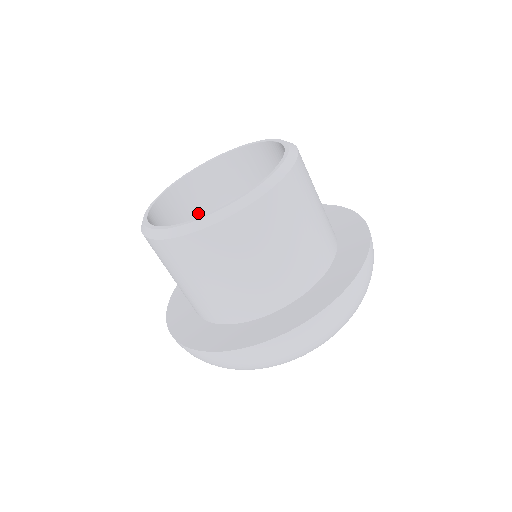
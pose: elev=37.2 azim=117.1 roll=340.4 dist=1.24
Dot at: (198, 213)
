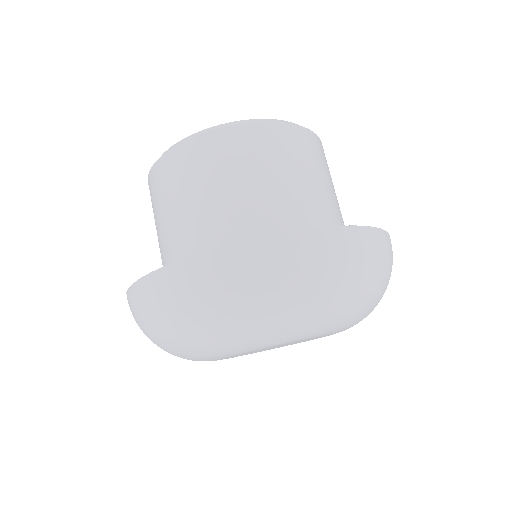
Dot at: occluded
